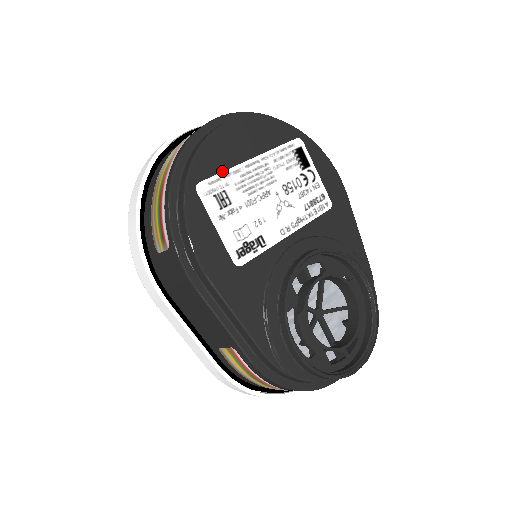
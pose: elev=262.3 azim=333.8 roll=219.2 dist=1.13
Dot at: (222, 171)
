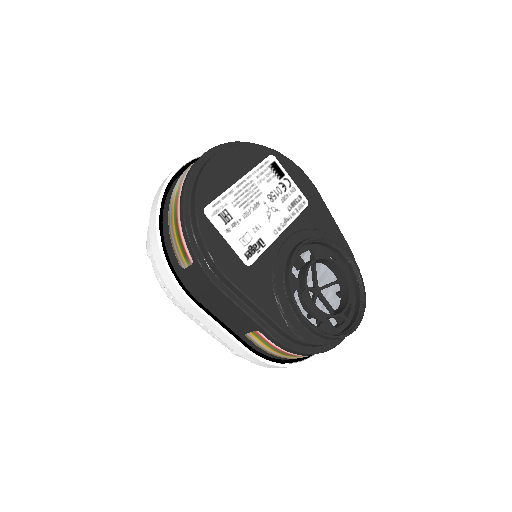
Dot at: (220, 194)
